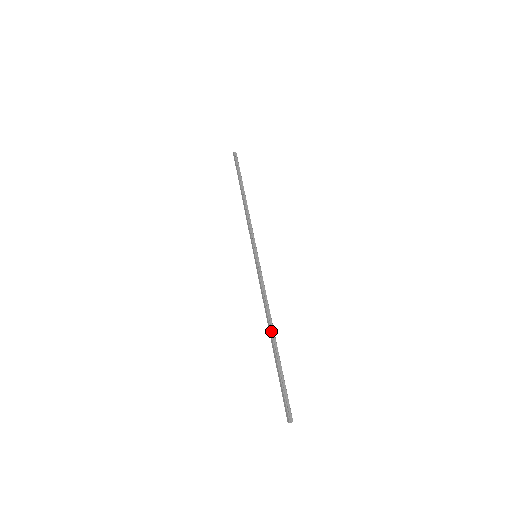
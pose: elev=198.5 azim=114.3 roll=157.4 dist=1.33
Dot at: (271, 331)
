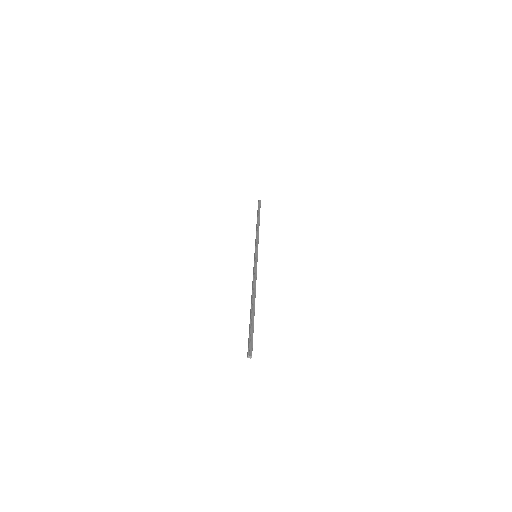
Dot at: (252, 298)
